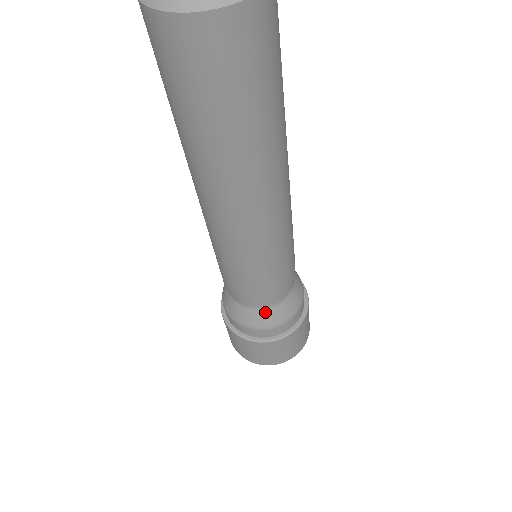
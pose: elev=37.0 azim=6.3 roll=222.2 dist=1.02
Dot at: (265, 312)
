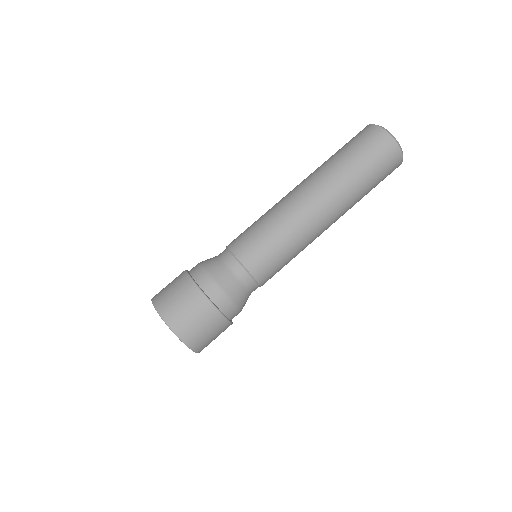
Dot at: (244, 291)
